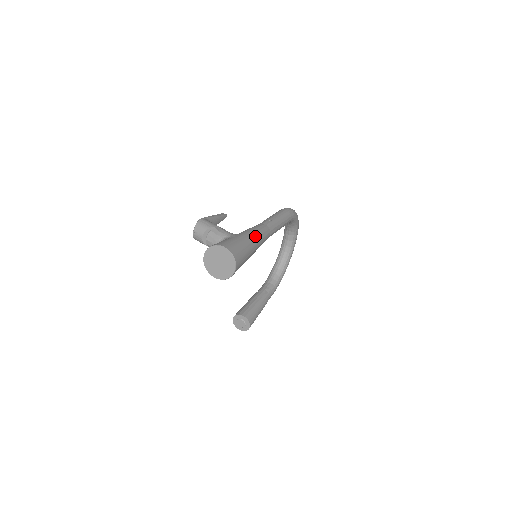
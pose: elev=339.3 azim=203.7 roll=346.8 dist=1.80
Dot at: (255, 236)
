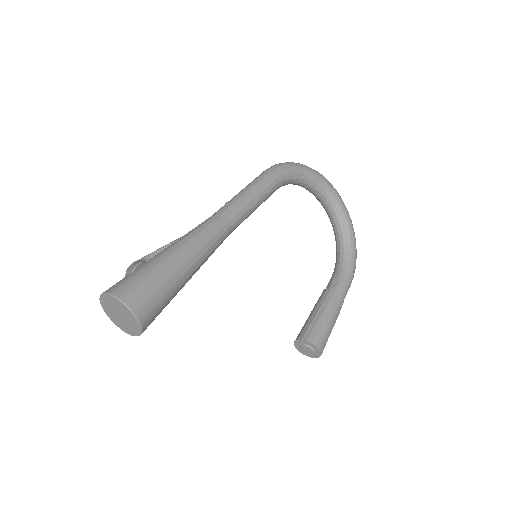
Dot at: (182, 243)
